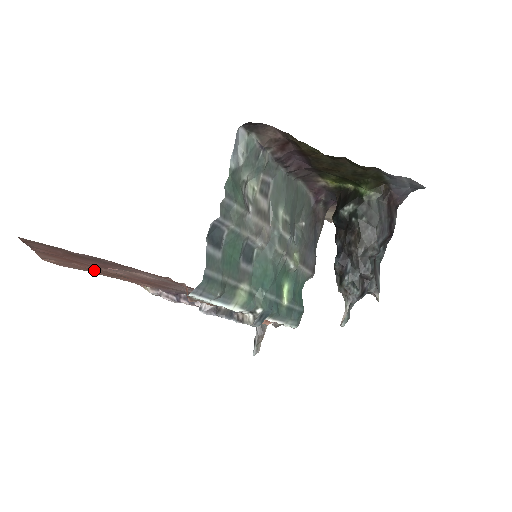
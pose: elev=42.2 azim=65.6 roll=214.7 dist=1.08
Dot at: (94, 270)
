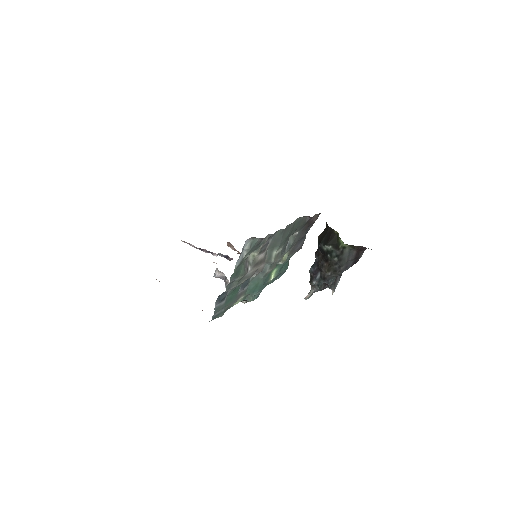
Dot at: occluded
